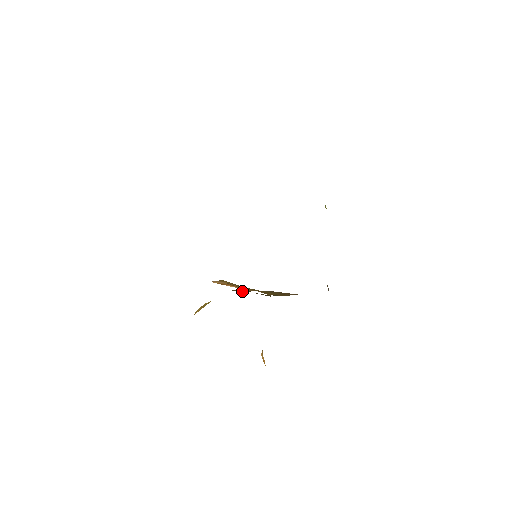
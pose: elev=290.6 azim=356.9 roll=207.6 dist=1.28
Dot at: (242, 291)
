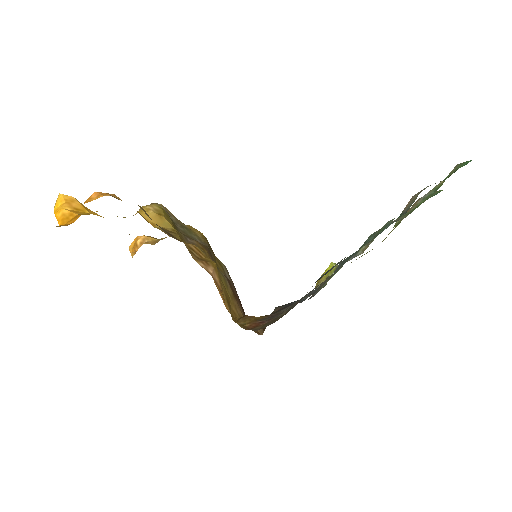
Dot at: occluded
